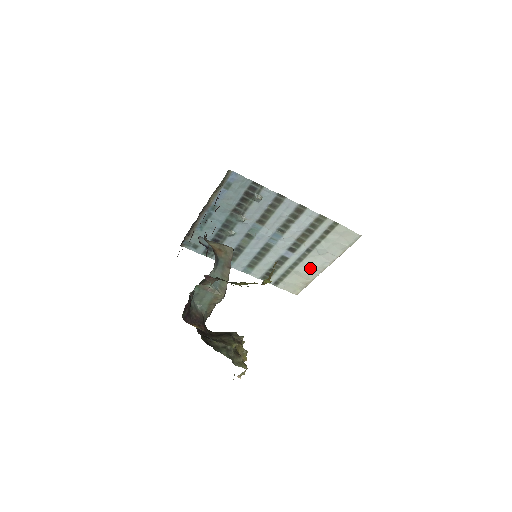
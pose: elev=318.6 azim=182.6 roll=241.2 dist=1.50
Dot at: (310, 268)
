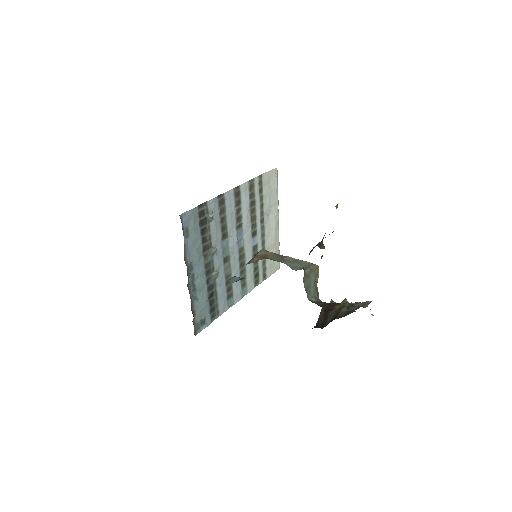
Dot at: (272, 234)
